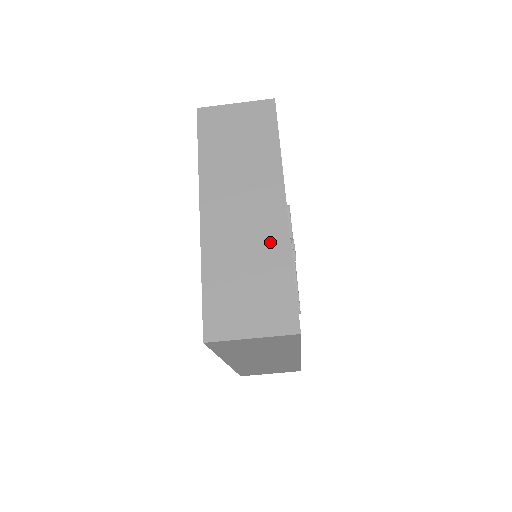
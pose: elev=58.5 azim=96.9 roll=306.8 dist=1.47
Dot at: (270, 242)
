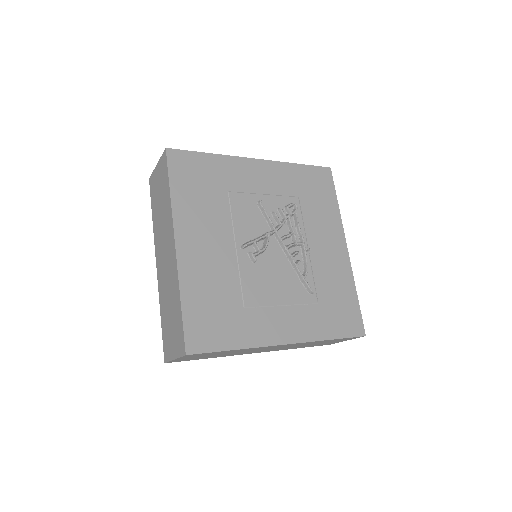
Dot at: (173, 281)
